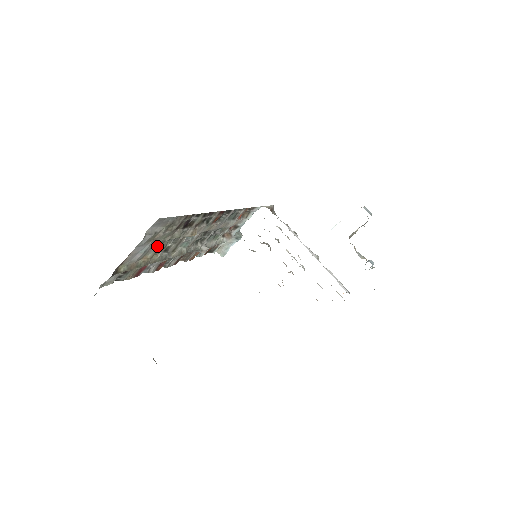
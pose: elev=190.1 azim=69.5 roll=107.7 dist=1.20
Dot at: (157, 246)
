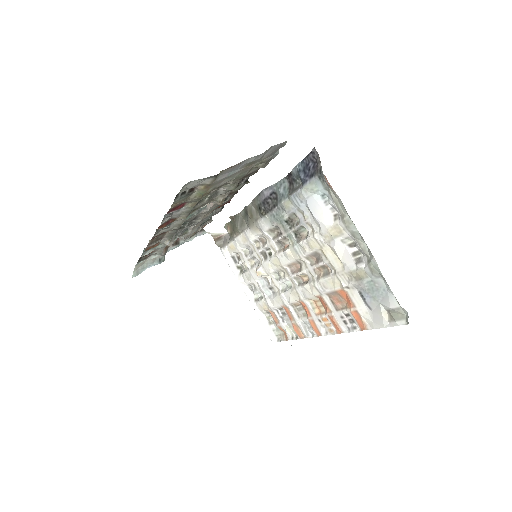
Dot at: (222, 183)
